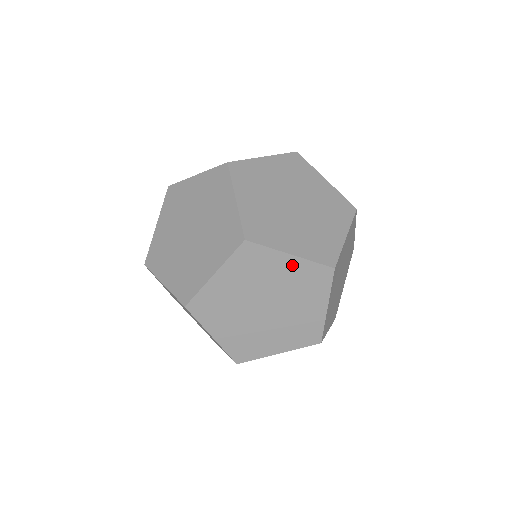
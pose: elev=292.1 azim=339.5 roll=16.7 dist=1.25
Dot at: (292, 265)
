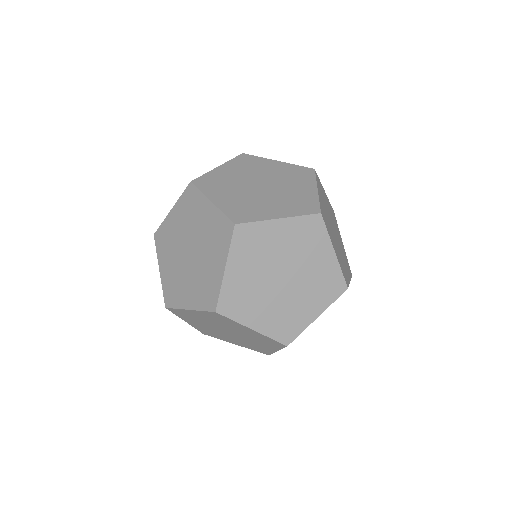
Dot at: (285, 228)
